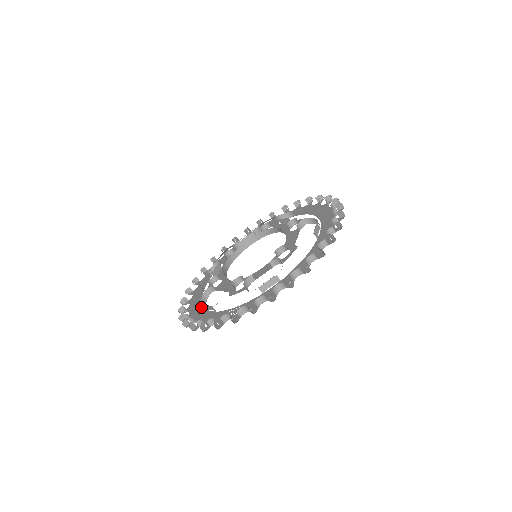
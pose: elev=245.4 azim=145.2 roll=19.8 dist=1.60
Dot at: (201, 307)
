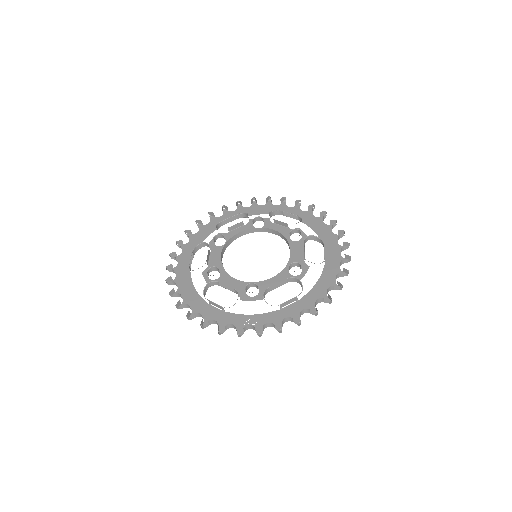
Dot at: (199, 297)
